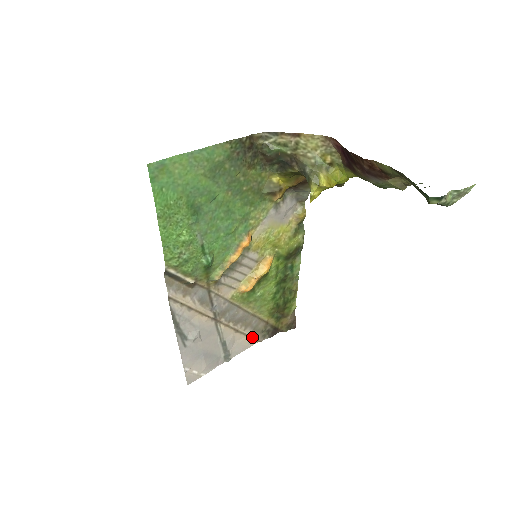
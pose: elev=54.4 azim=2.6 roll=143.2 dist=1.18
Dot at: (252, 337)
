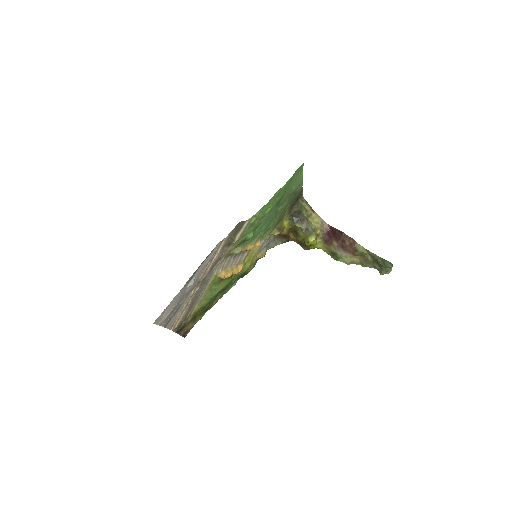
Dot at: (178, 321)
